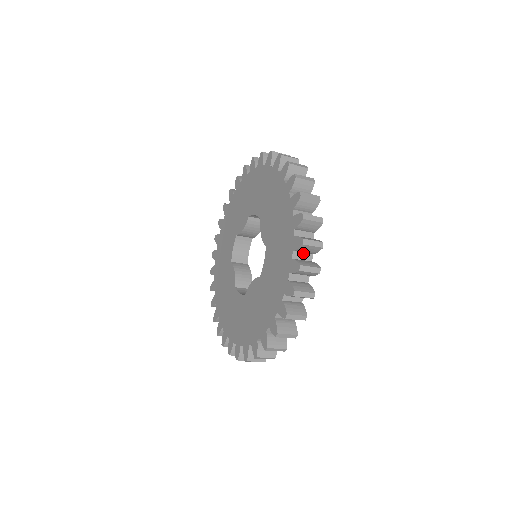
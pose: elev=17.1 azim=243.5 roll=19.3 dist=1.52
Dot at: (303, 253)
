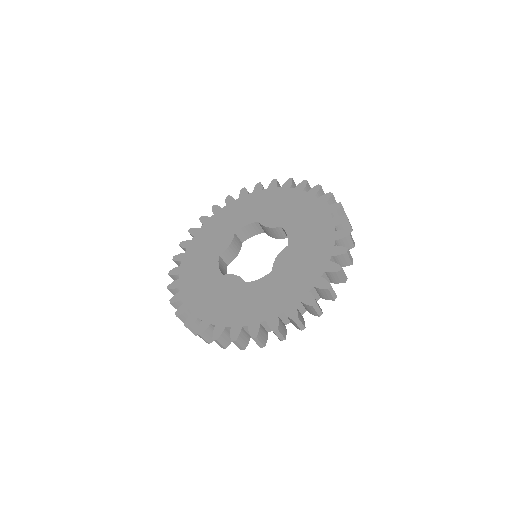
Dot at: occluded
